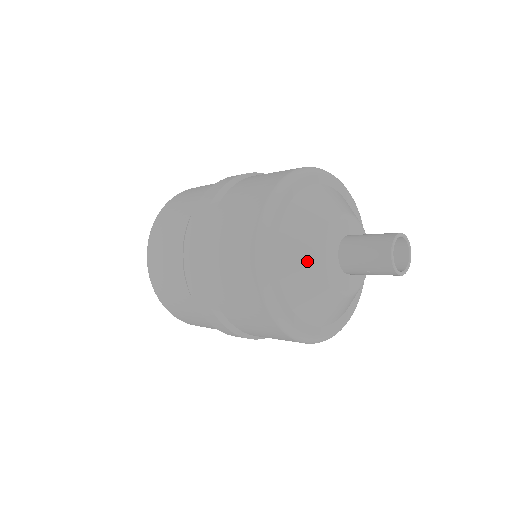
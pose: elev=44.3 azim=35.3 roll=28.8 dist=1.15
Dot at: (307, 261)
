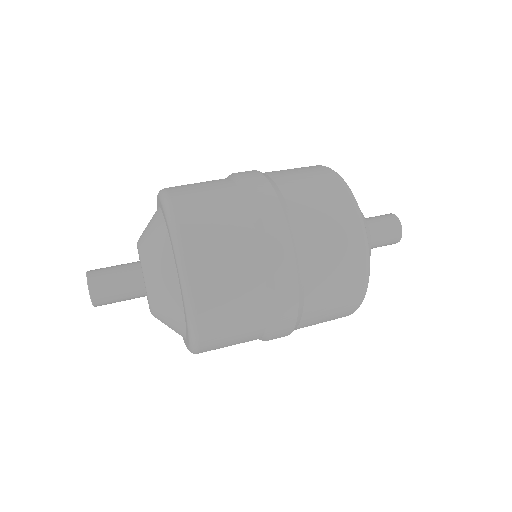
Dot at: occluded
